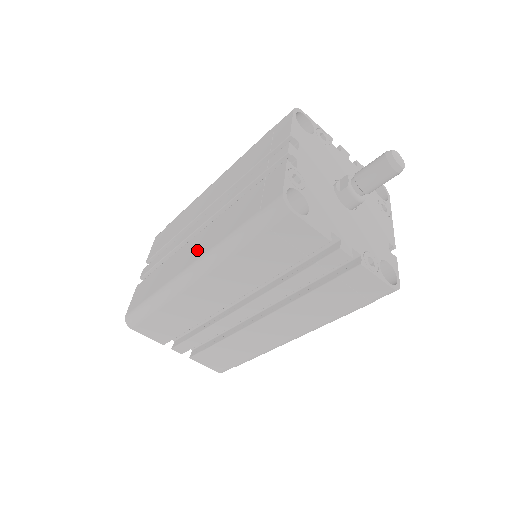
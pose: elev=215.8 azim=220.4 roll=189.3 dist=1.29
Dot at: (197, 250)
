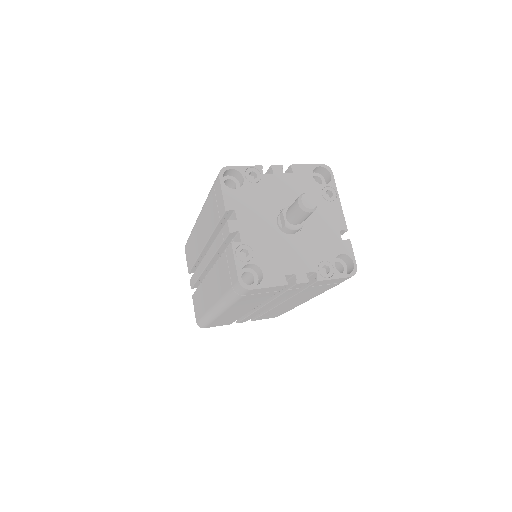
Dot at: (212, 293)
